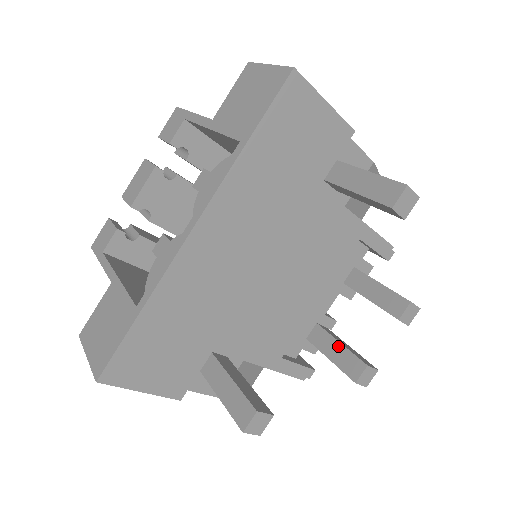
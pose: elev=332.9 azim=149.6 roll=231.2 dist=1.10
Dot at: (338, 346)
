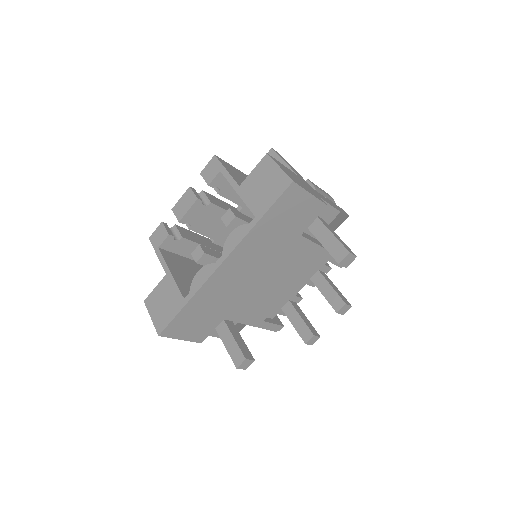
Dot at: (299, 319)
